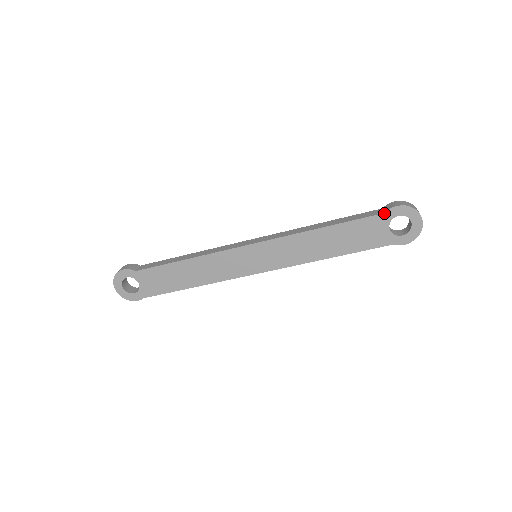
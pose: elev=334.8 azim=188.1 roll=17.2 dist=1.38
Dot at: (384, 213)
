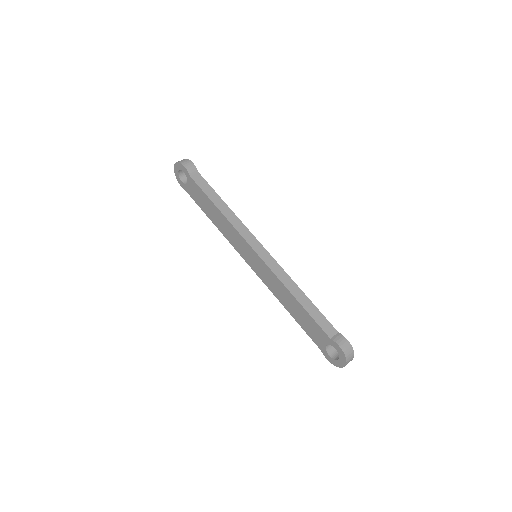
Dot at: (330, 339)
